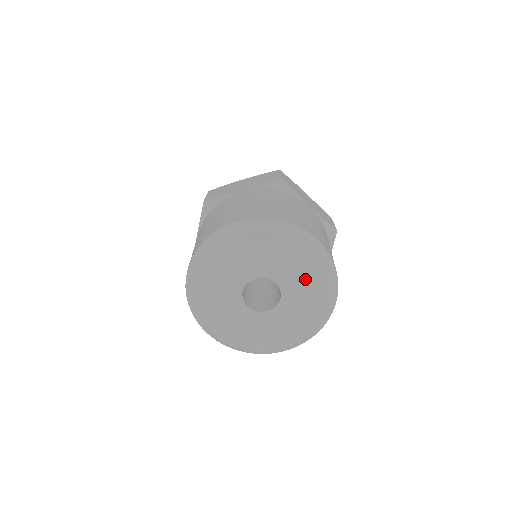
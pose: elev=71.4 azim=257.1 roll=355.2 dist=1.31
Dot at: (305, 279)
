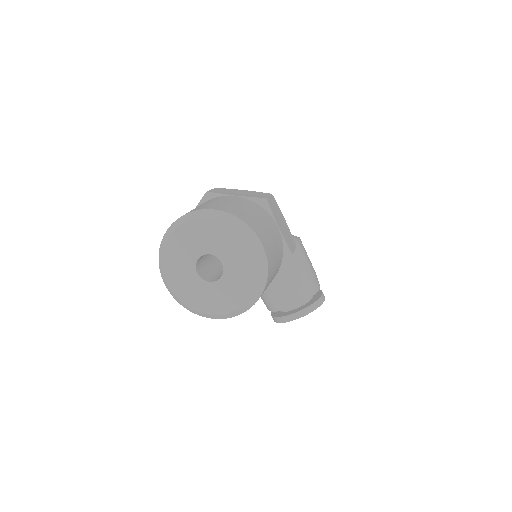
Dot at: (225, 239)
